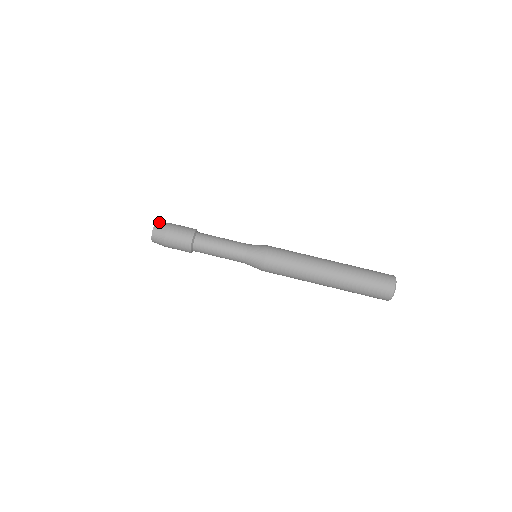
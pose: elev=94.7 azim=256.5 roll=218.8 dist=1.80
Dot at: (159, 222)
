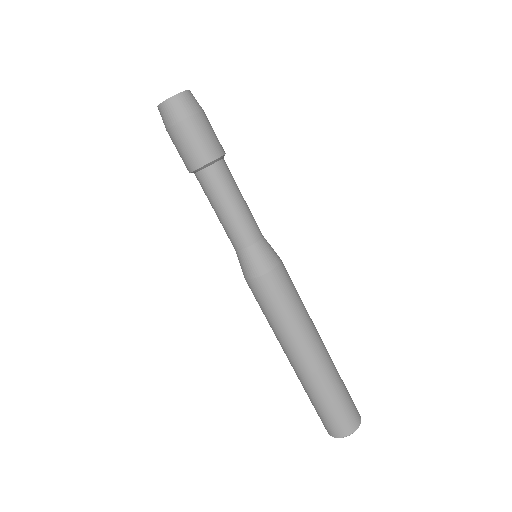
Dot at: (174, 101)
